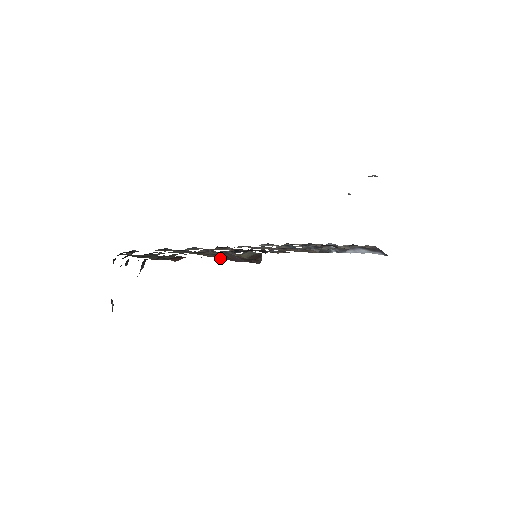
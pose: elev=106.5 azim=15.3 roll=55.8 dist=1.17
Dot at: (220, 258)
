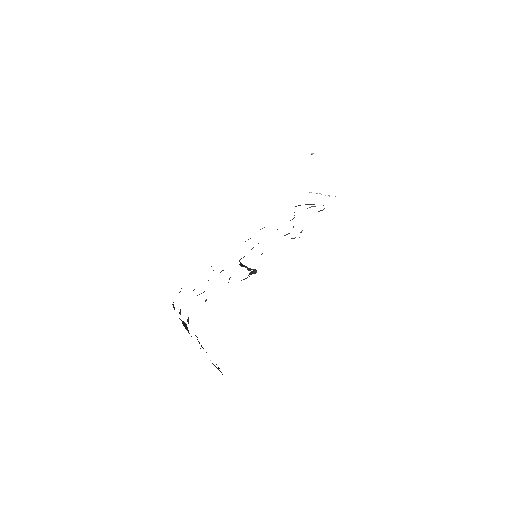
Dot at: occluded
